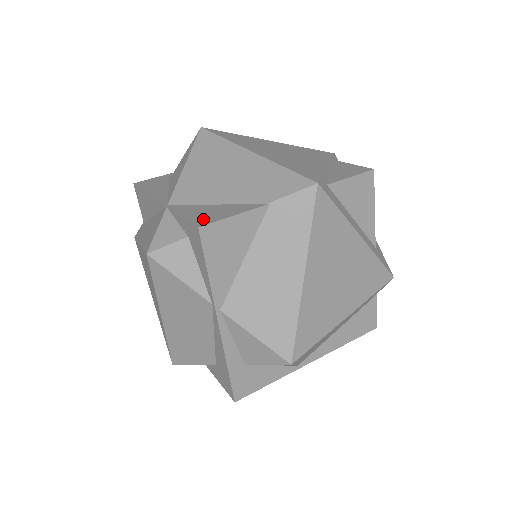
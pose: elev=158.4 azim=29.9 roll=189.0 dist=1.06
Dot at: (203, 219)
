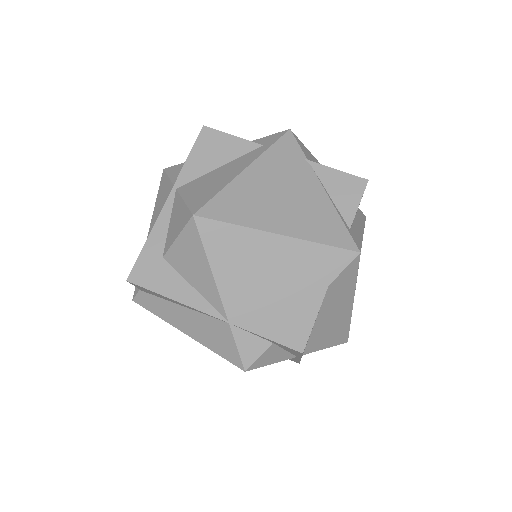
Dot at: (294, 338)
